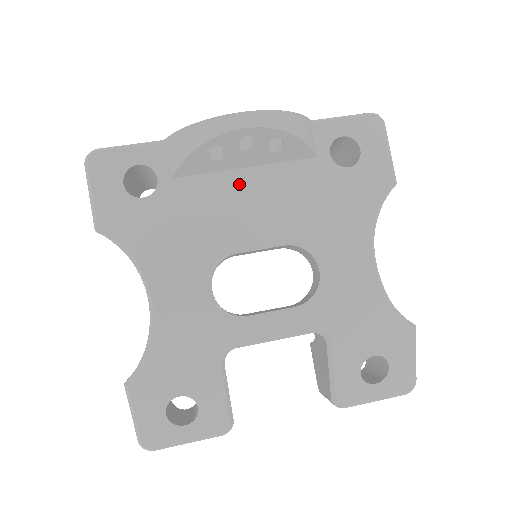
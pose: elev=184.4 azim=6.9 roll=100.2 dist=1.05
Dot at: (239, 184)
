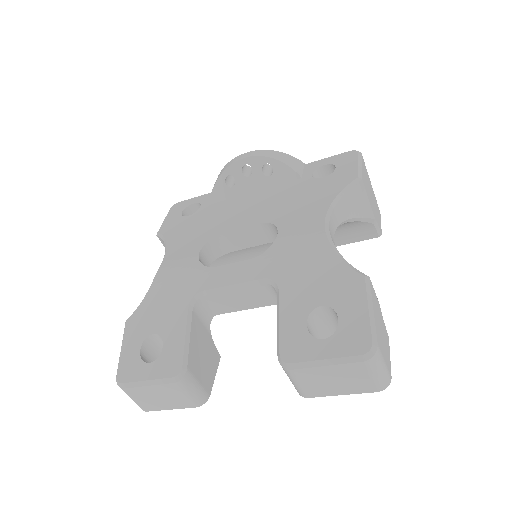
Dot at: (245, 200)
